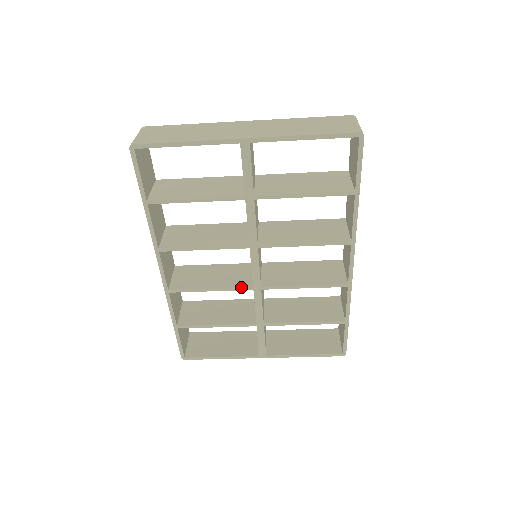
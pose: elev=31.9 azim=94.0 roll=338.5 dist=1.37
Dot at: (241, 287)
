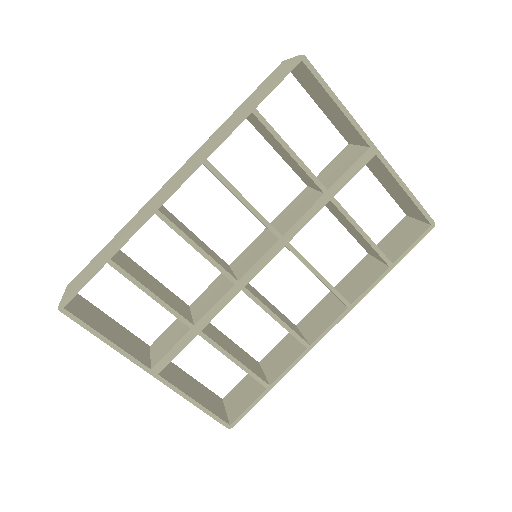
Dot at: (228, 271)
